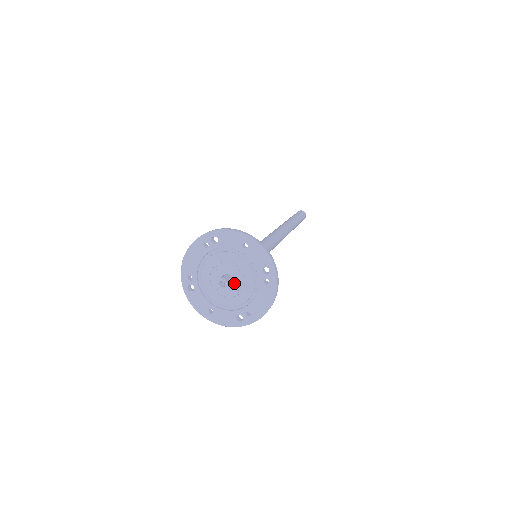
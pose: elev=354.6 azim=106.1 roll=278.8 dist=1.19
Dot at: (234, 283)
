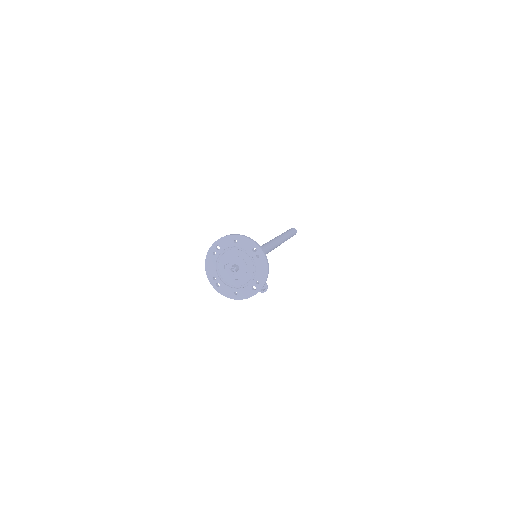
Dot at: (240, 268)
